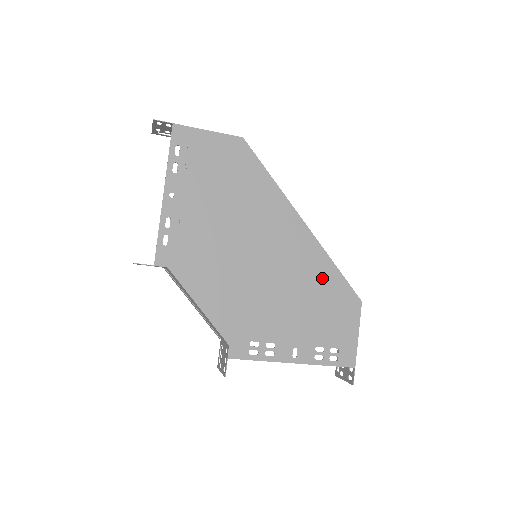
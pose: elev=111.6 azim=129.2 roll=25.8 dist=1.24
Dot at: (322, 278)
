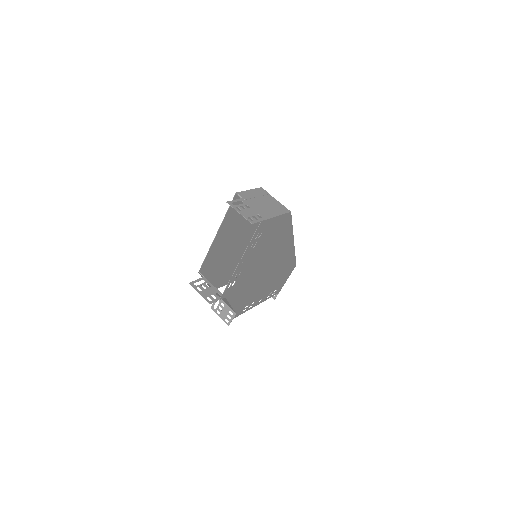
Dot at: (287, 264)
